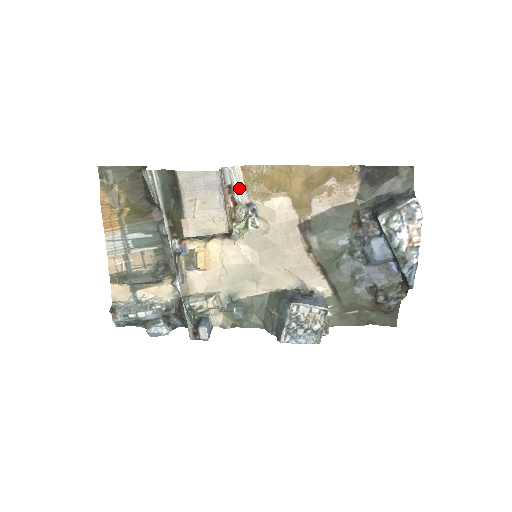
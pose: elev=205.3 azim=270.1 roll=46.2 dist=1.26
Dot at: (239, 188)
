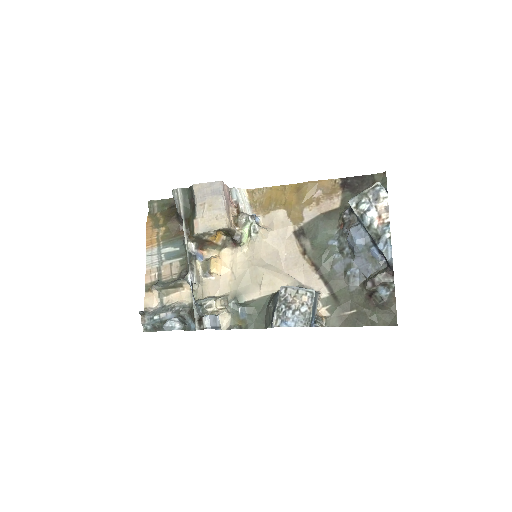
Dot at: (243, 203)
